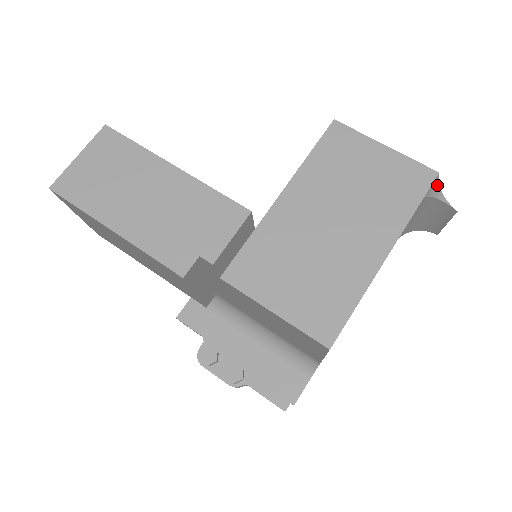
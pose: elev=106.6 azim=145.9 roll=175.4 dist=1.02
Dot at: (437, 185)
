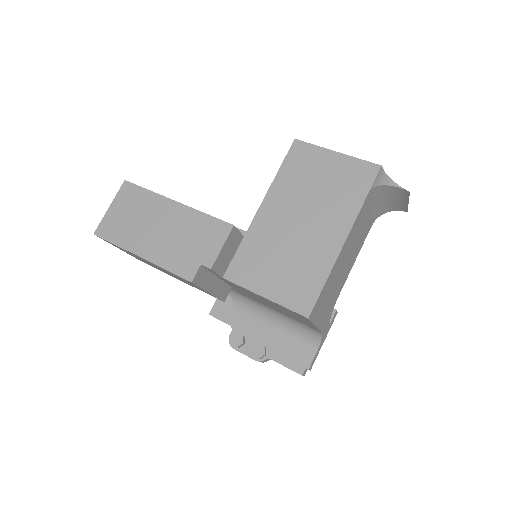
Dot at: (384, 175)
